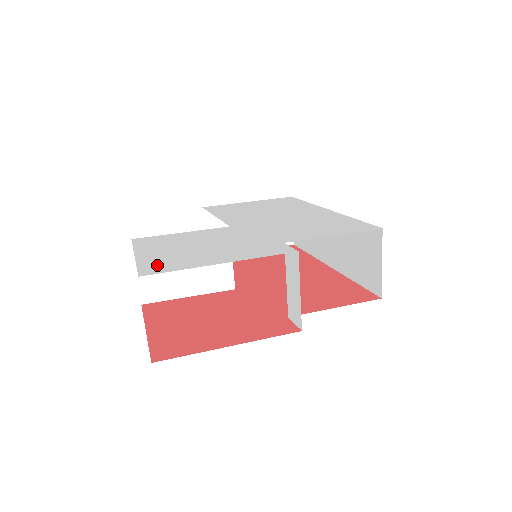
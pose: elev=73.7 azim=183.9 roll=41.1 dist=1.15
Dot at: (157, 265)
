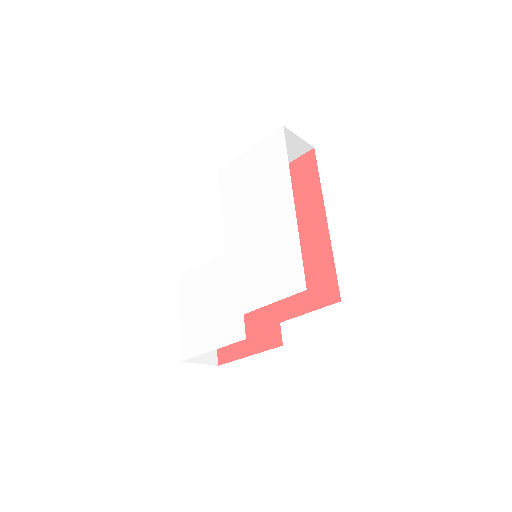
Dot at: (187, 344)
